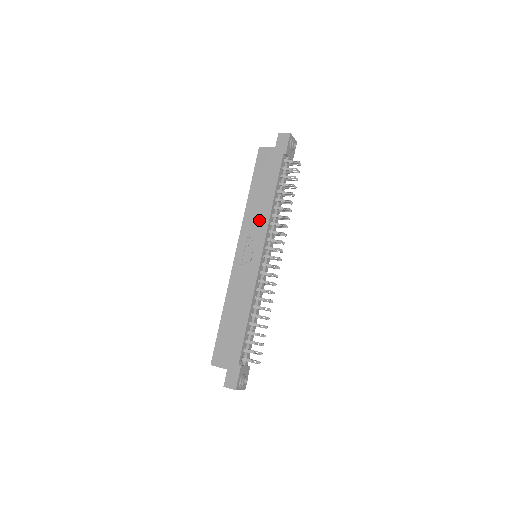
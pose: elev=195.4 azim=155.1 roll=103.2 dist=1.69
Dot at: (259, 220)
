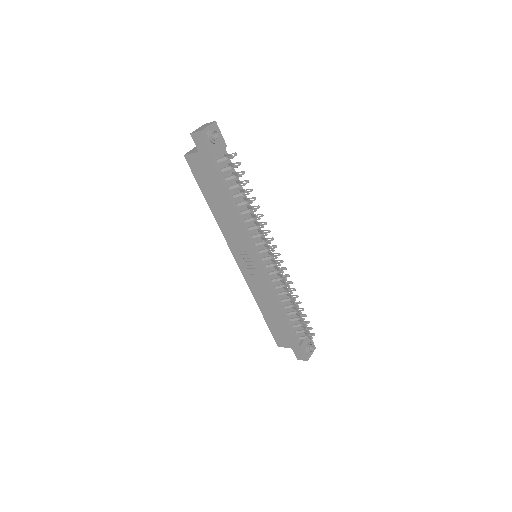
Dot at: (236, 232)
